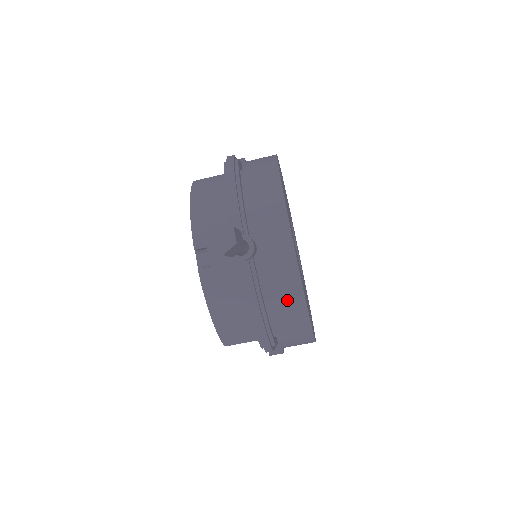
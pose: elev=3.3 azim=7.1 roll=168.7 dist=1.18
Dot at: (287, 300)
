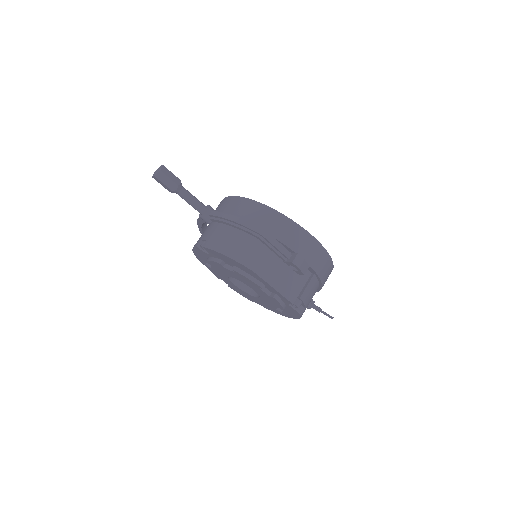
Dot at: (247, 209)
